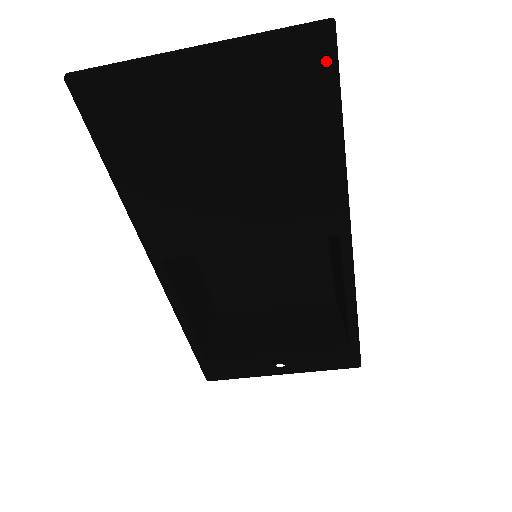
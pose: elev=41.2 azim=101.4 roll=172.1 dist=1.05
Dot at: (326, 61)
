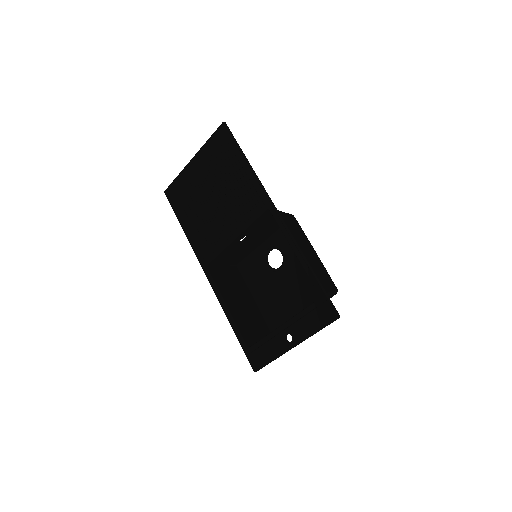
Dot at: (227, 135)
